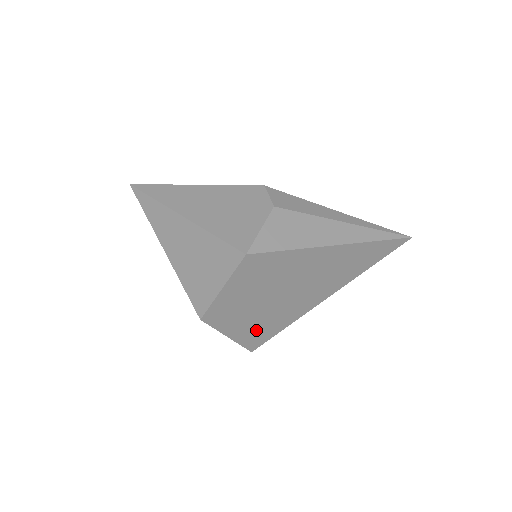
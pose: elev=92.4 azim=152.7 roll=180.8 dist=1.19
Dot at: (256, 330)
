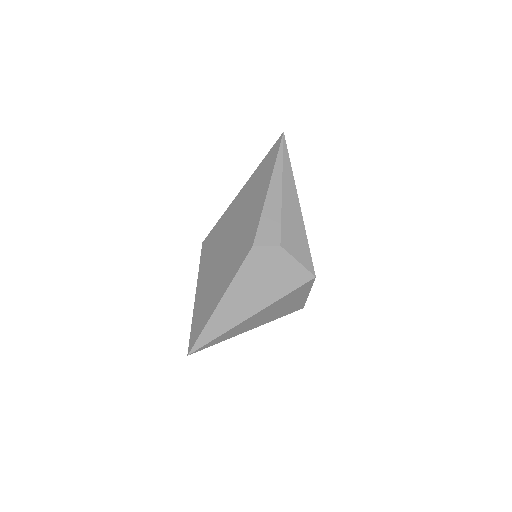
Dot at: occluded
